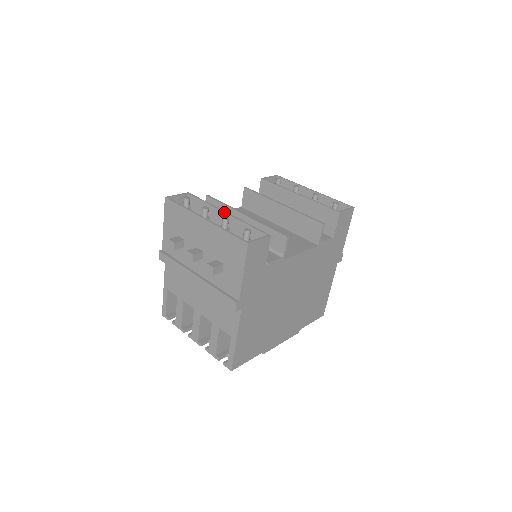
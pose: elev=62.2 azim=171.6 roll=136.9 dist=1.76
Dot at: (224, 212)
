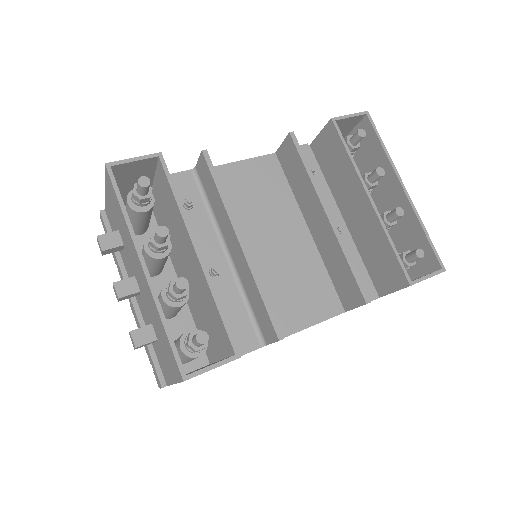
Dot at: (194, 249)
